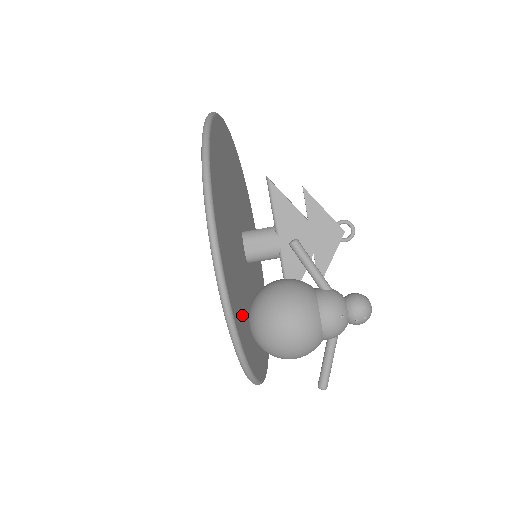
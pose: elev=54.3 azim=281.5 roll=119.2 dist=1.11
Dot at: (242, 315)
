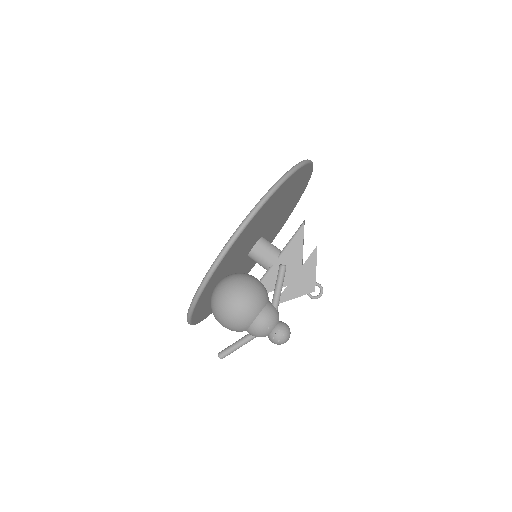
Dot at: (220, 274)
